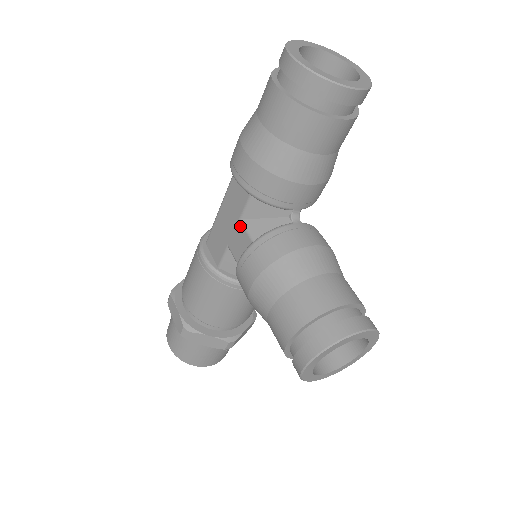
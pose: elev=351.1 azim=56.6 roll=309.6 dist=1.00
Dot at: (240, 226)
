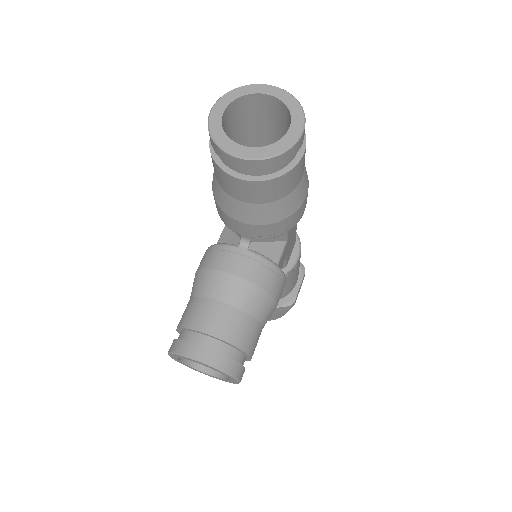
Dot at: (225, 227)
